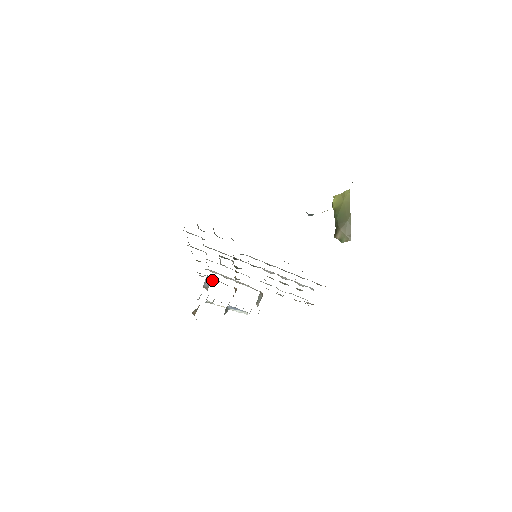
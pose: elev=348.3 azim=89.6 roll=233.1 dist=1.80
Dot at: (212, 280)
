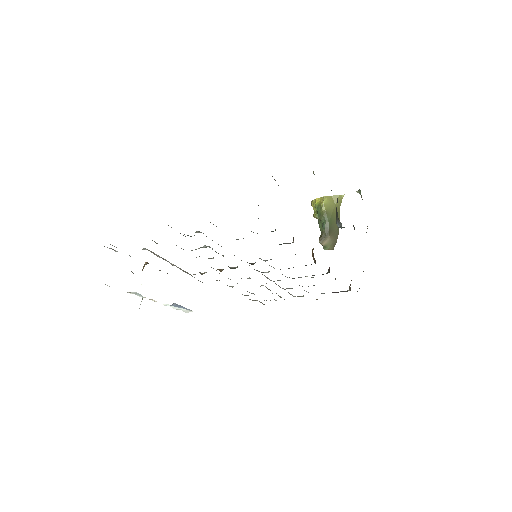
Dot at: occluded
